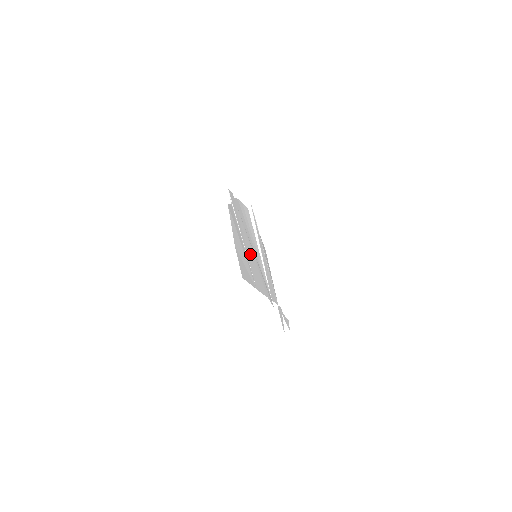
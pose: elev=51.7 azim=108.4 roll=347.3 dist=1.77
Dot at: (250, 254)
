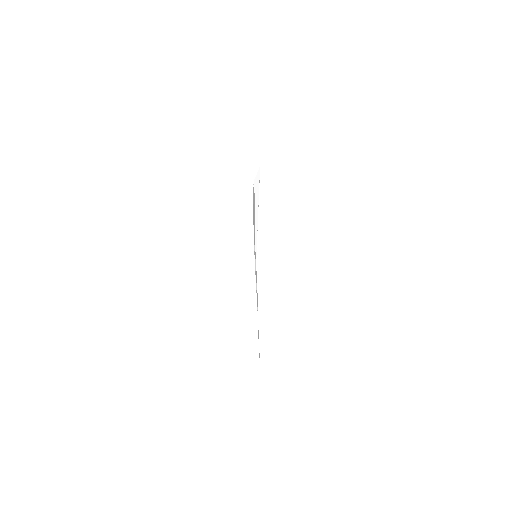
Dot at: occluded
